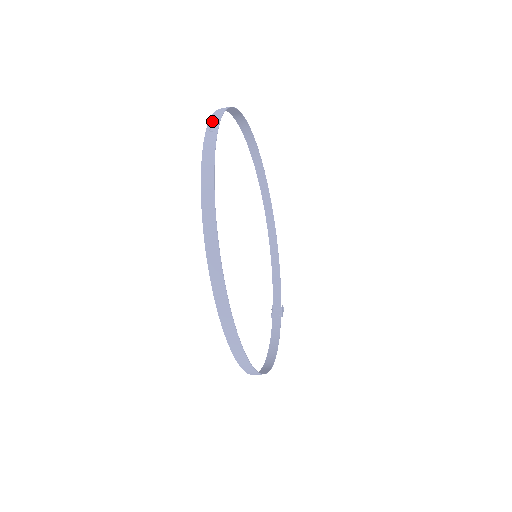
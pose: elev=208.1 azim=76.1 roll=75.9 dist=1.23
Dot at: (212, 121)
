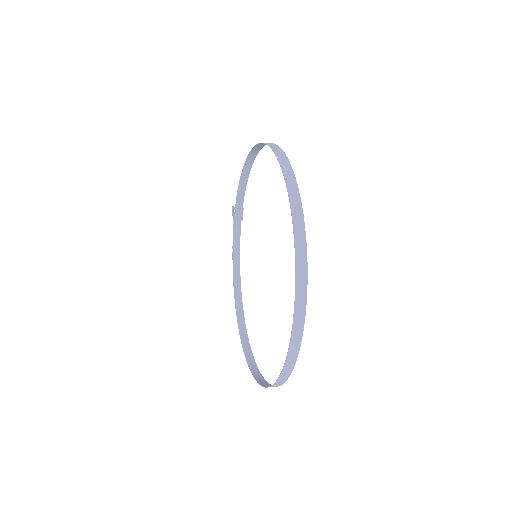
Dot at: (297, 322)
